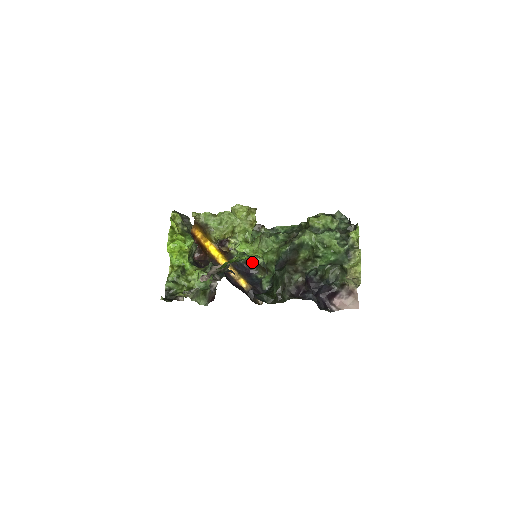
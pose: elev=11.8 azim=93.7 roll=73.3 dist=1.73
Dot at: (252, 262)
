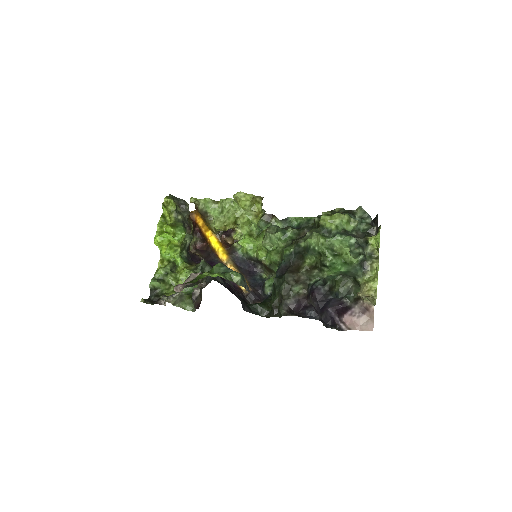
Dot at: (256, 259)
